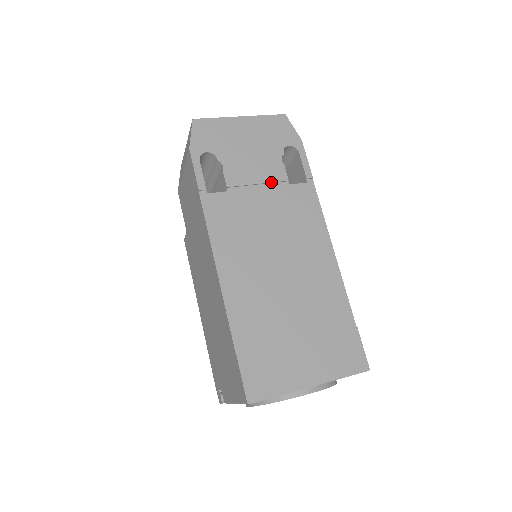
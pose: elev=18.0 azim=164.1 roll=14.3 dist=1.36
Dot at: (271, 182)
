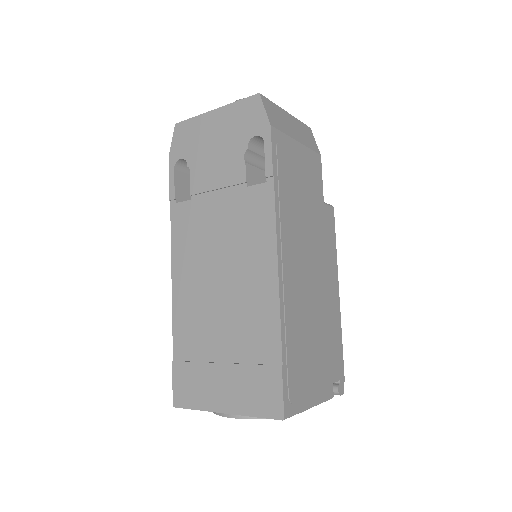
Dot at: (229, 186)
